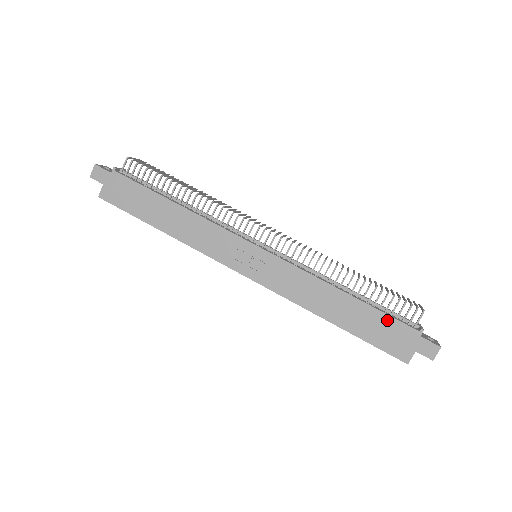
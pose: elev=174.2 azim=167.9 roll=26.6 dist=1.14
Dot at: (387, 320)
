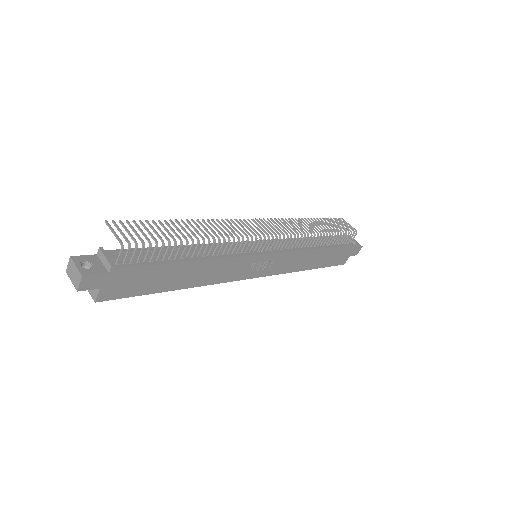
Dot at: (340, 250)
